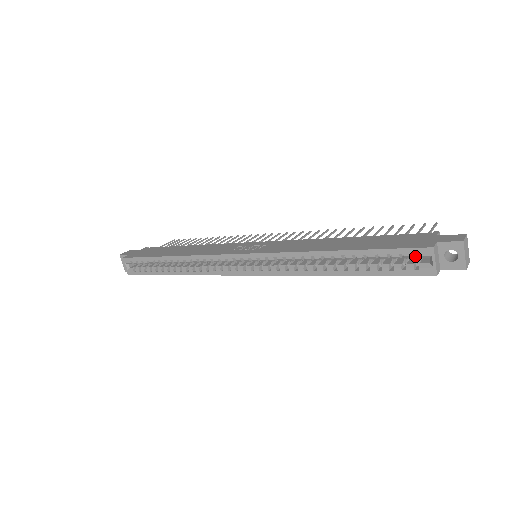
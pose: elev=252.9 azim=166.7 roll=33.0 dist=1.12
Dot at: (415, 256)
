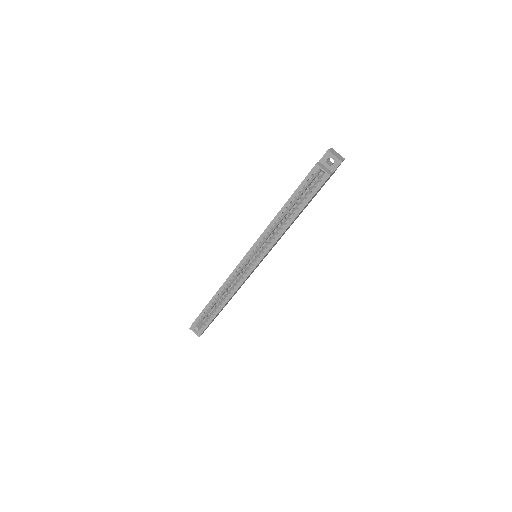
Dot at: occluded
